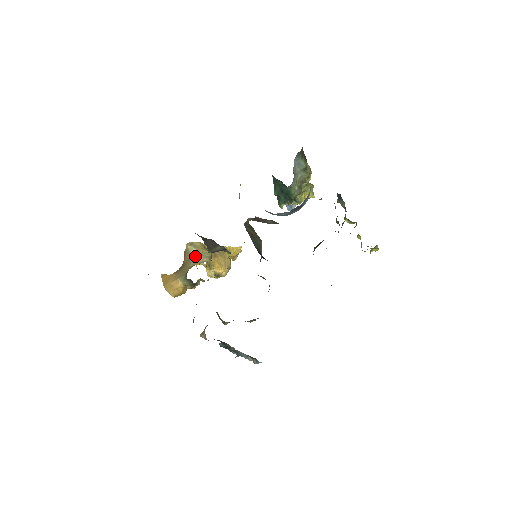
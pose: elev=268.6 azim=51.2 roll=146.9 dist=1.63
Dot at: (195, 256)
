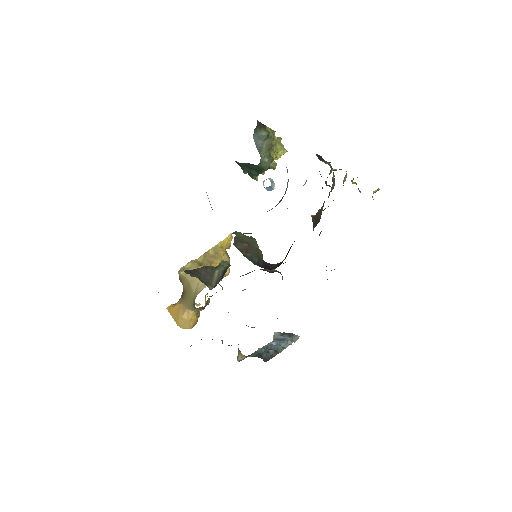
Dot at: (193, 279)
